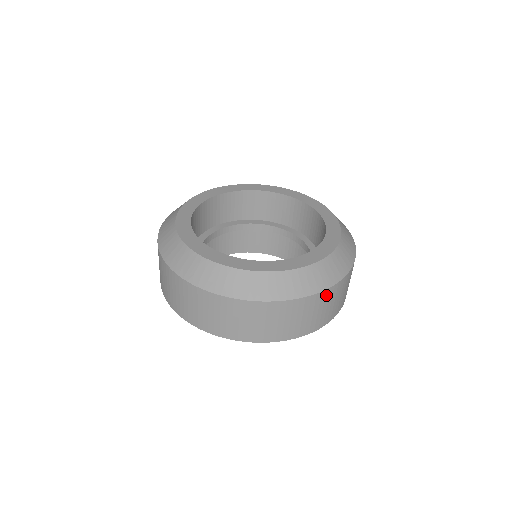
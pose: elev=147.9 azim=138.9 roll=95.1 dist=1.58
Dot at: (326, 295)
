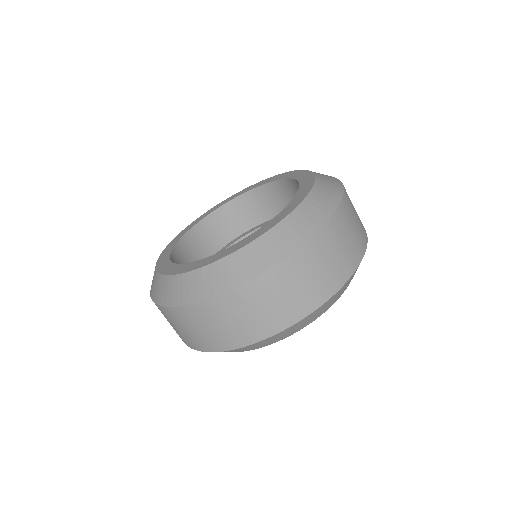
Dot at: (345, 207)
